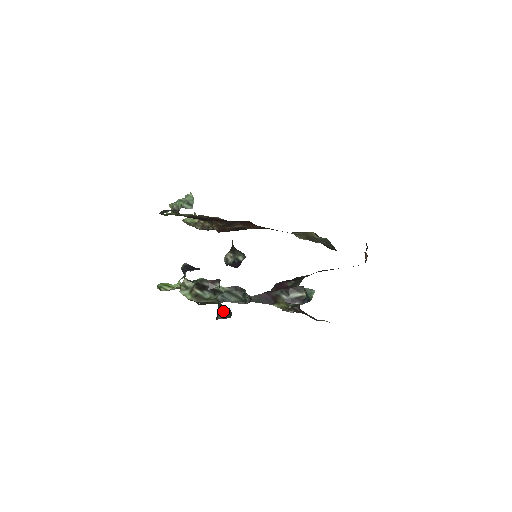
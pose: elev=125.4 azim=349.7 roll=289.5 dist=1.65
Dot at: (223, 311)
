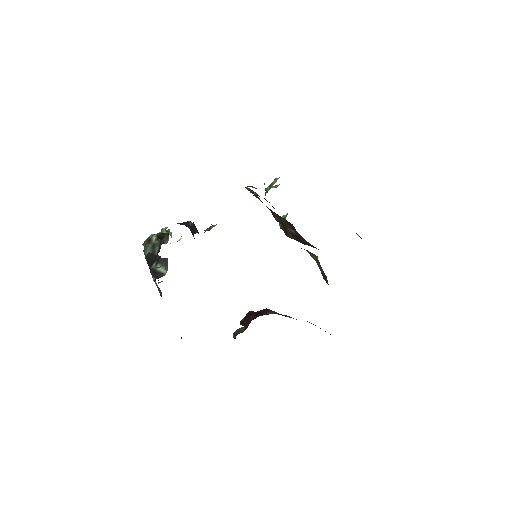
Dot at: occluded
